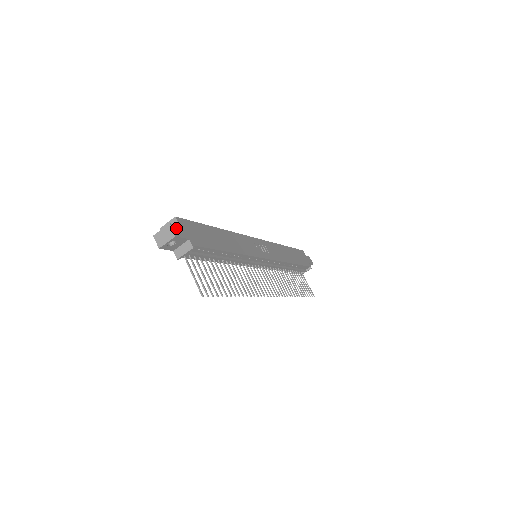
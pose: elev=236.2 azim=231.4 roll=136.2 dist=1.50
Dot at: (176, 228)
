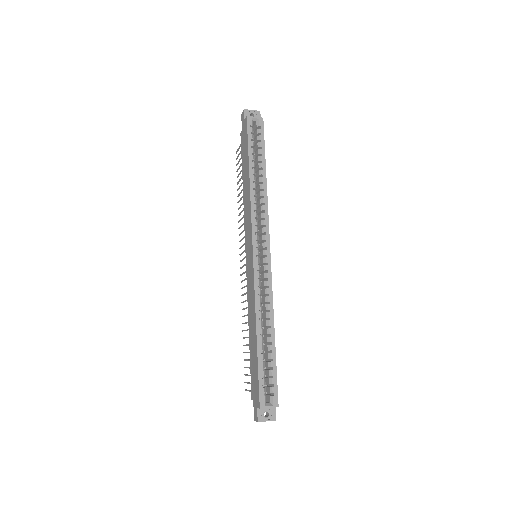
Dot at: (275, 413)
